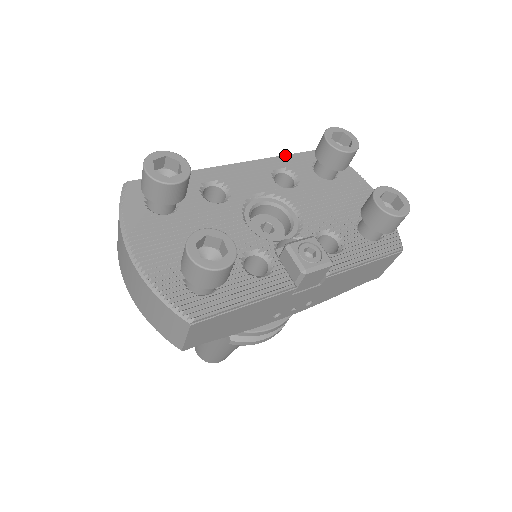
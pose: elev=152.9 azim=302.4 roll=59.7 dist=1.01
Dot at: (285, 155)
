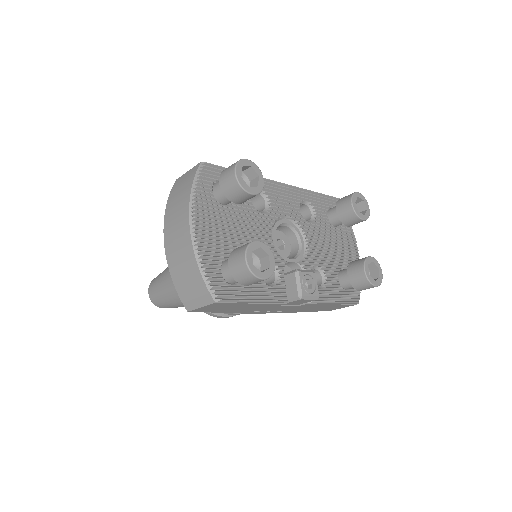
Dot at: occluded
